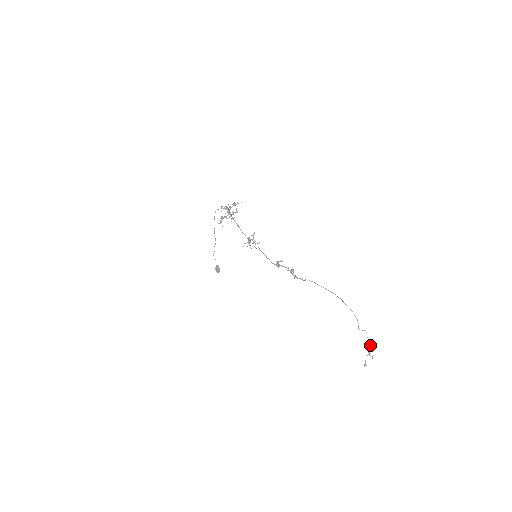
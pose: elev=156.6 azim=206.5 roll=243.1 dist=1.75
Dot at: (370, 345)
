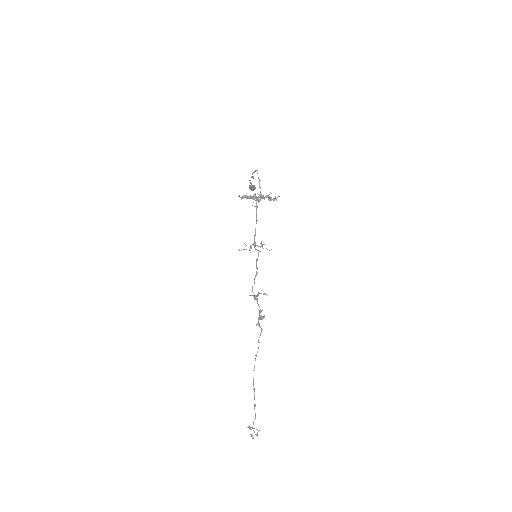
Dot at: (257, 435)
